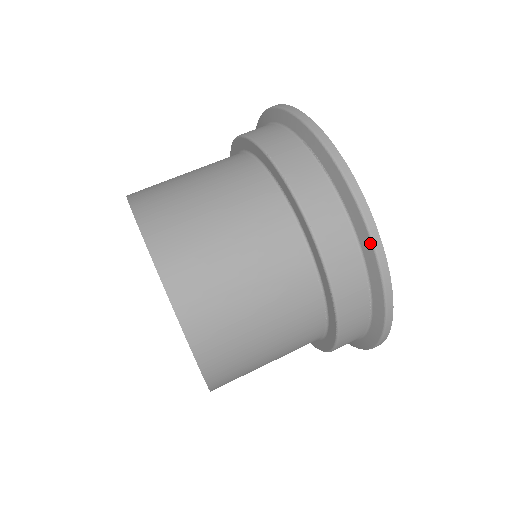
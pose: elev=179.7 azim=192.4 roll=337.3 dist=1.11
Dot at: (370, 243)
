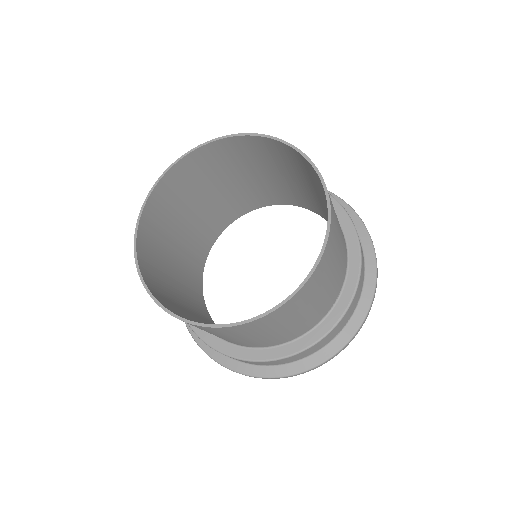
Dot at: (375, 276)
